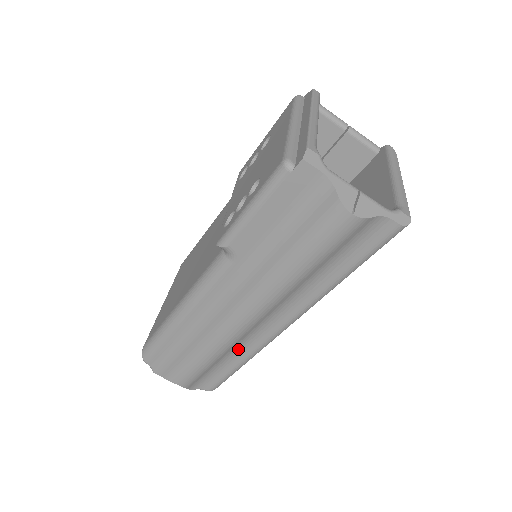
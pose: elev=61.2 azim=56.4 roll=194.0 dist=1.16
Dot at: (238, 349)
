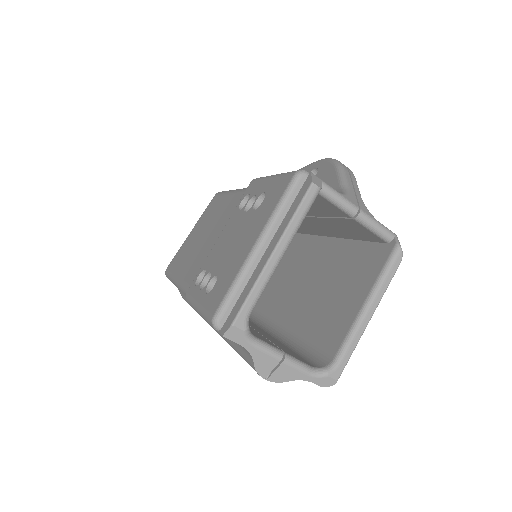
Dot at: occluded
